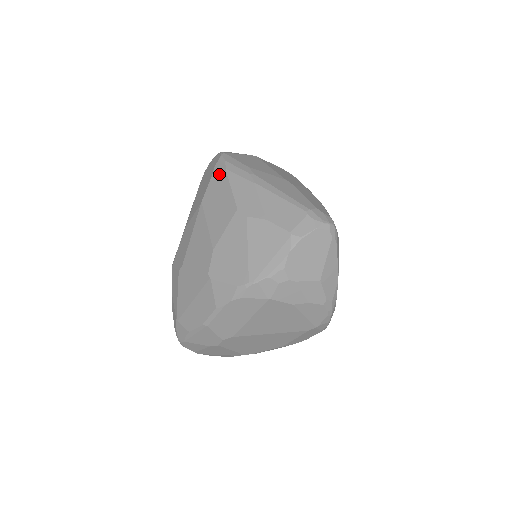
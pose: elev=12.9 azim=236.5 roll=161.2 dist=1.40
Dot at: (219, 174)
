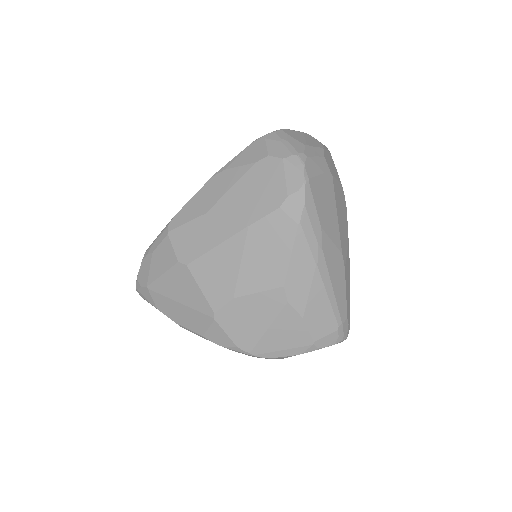
Dot at: (288, 218)
